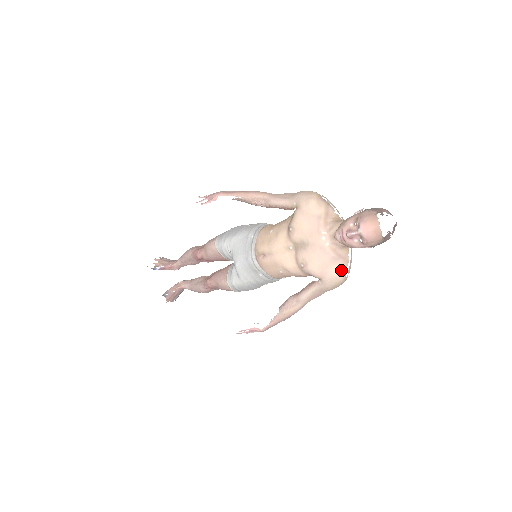
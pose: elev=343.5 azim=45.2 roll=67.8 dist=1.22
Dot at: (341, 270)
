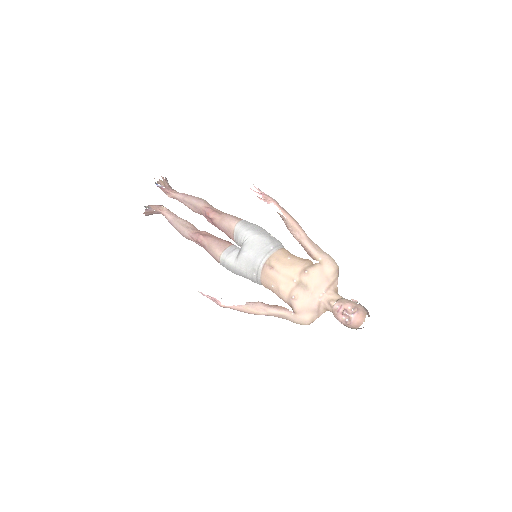
Dot at: (312, 319)
